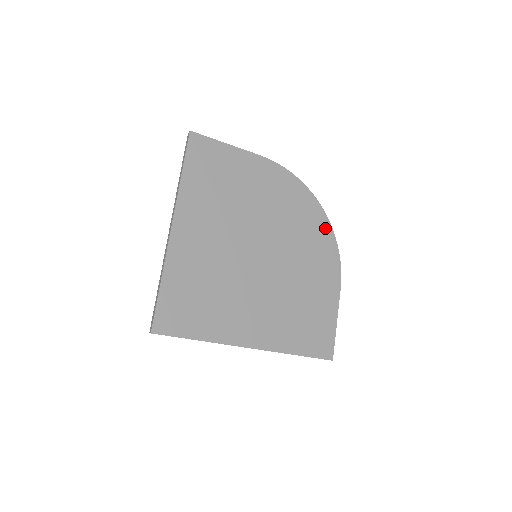
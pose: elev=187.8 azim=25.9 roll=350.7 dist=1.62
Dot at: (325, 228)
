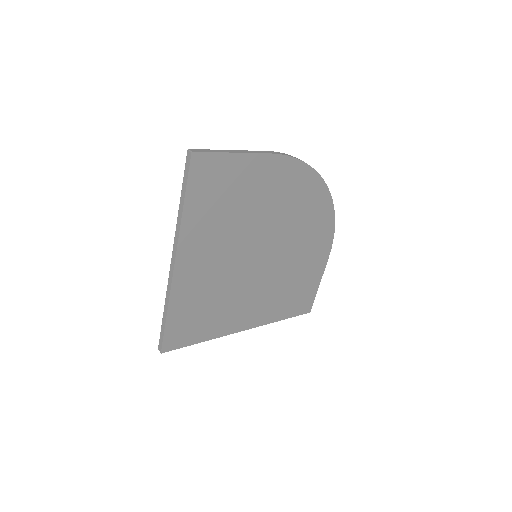
Dot at: (327, 208)
